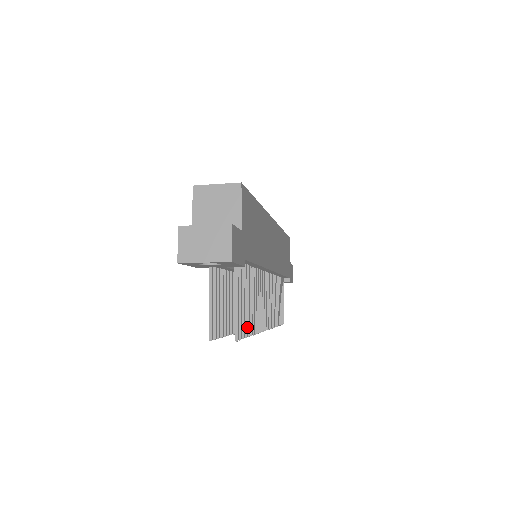
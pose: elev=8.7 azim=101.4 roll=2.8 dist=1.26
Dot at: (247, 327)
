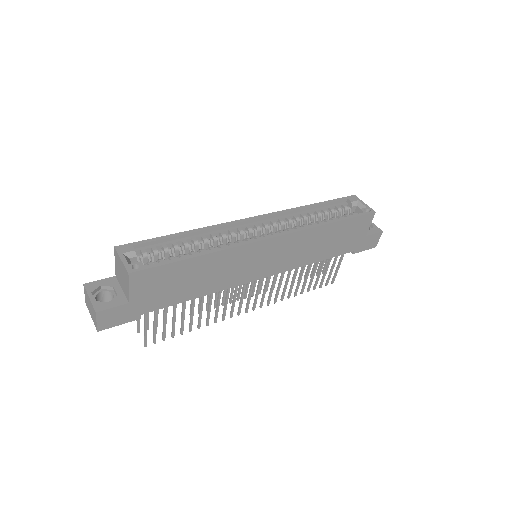
Dot at: (174, 332)
